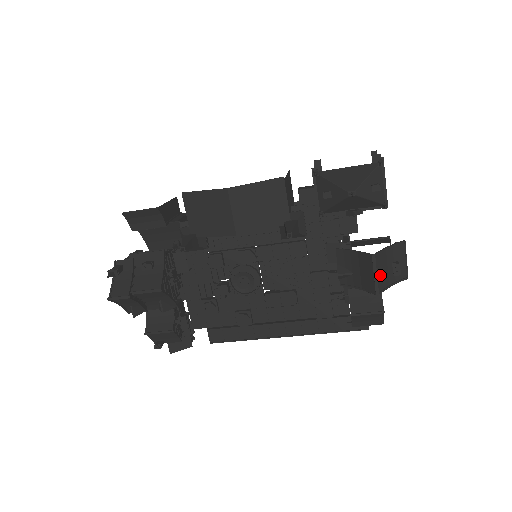
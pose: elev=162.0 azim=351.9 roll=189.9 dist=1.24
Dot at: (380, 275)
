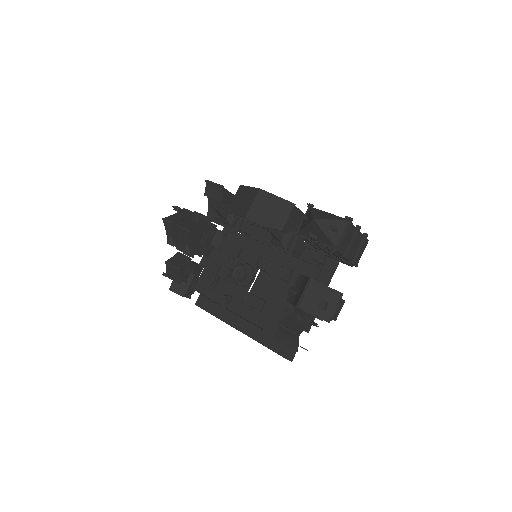
Dot at: (308, 297)
